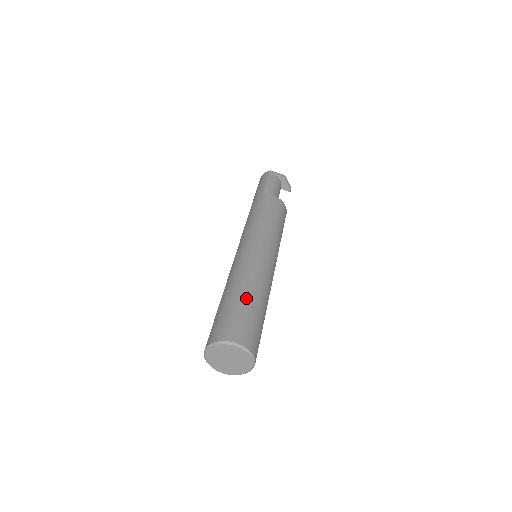
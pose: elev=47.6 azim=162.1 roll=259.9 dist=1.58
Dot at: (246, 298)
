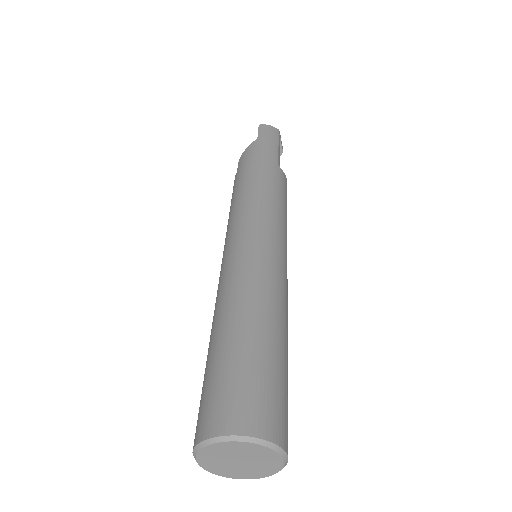
Dot at: (287, 357)
